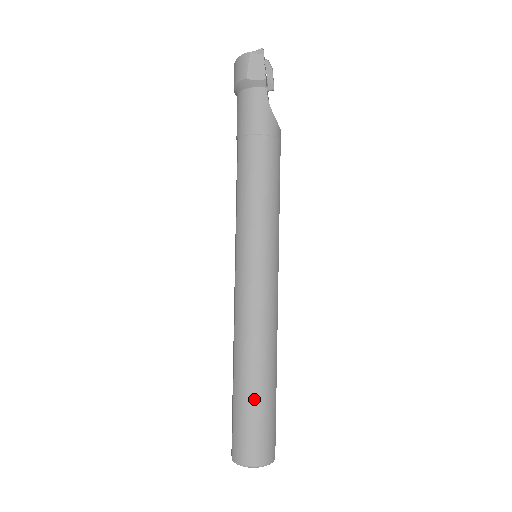
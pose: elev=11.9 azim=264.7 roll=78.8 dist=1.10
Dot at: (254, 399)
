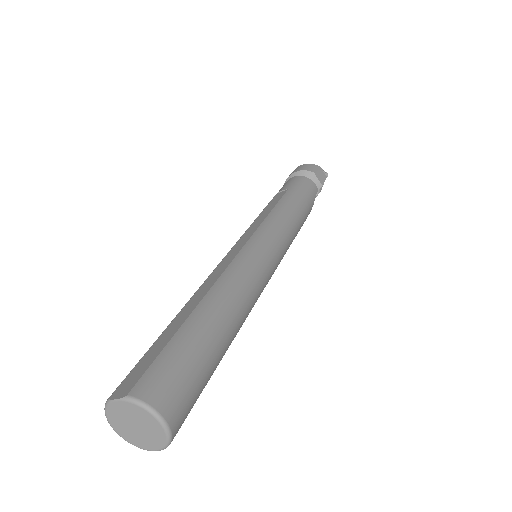
Dot at: (212, 344)
